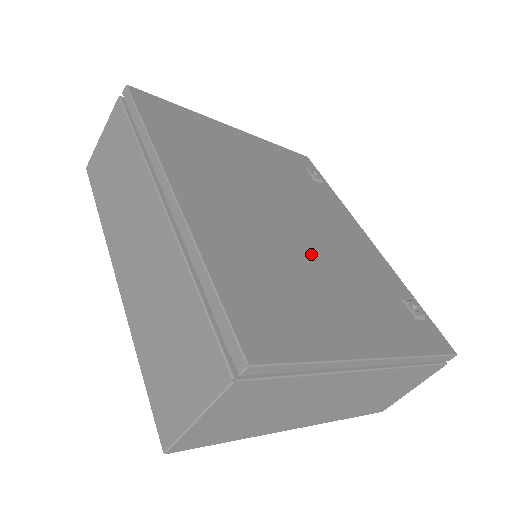
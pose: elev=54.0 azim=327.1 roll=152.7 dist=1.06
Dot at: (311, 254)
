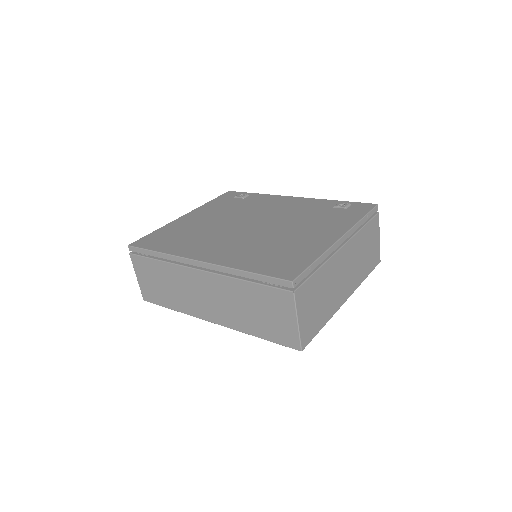
Dot at: (276, 229)
